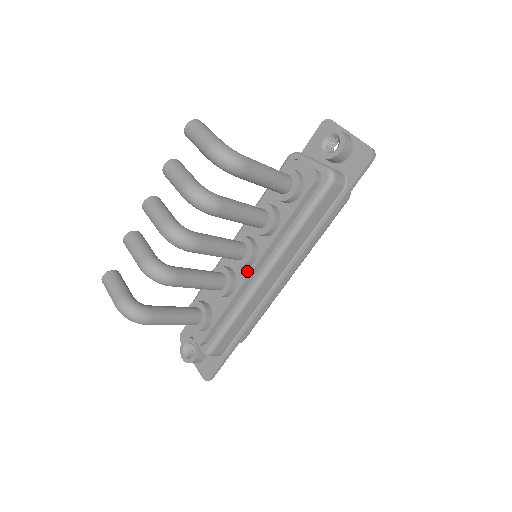
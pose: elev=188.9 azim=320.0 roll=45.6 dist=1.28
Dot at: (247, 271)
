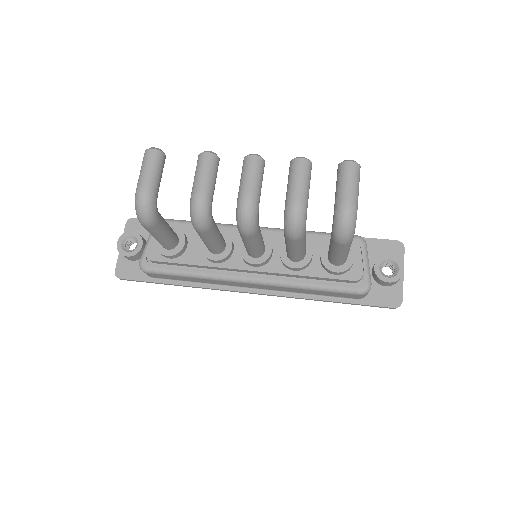
Dot at: (243, 265)
